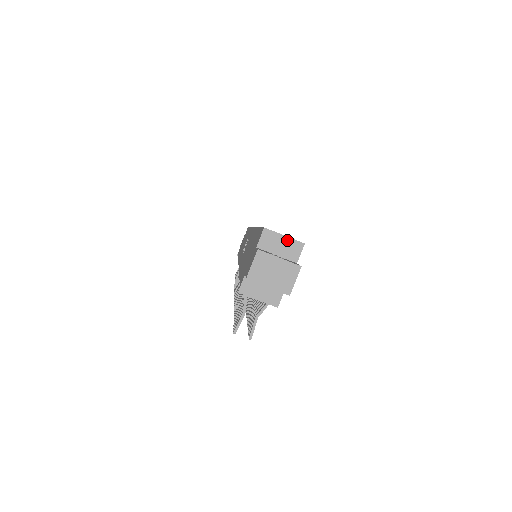
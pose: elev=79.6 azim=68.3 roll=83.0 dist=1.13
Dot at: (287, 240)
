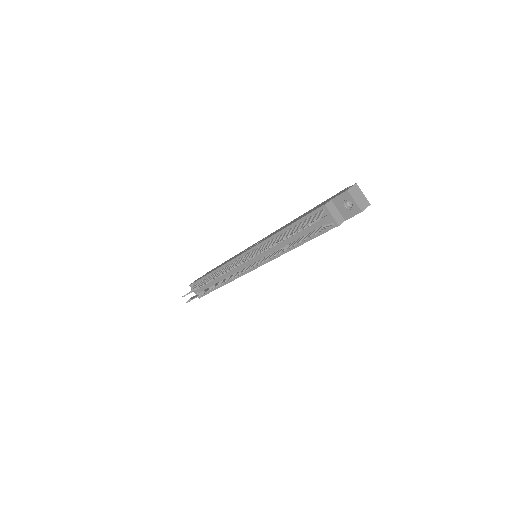
Dot at: occluded
